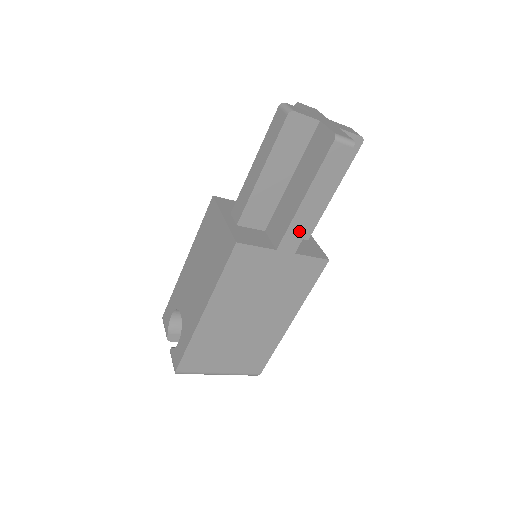
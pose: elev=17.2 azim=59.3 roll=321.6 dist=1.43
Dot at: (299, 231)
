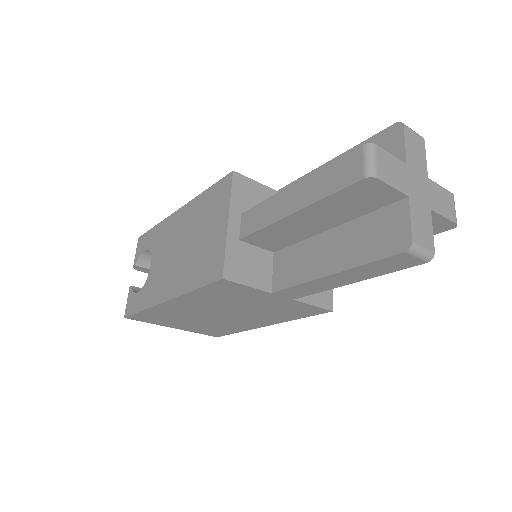
Dot at: (308, 290)
